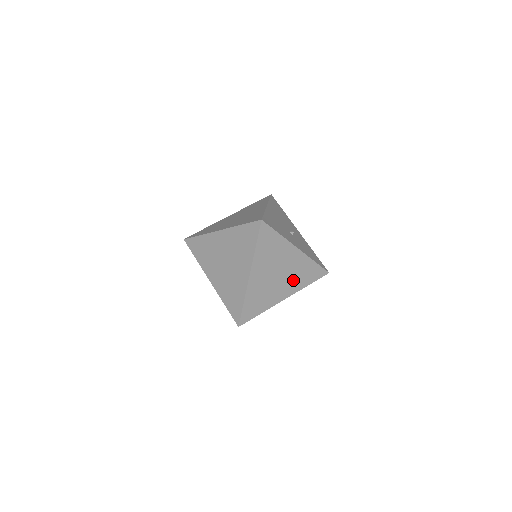
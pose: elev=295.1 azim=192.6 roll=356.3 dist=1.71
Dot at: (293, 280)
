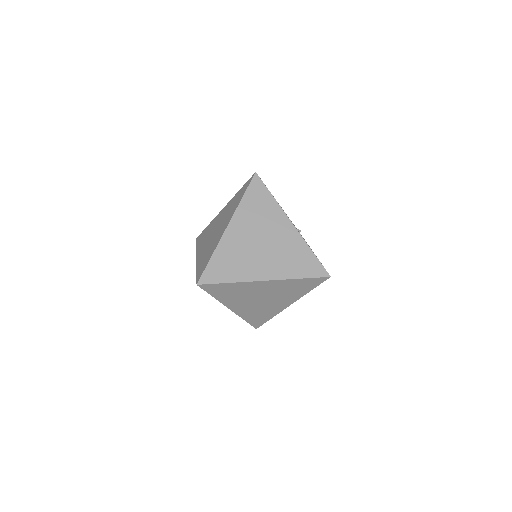
Dot at: occluded
